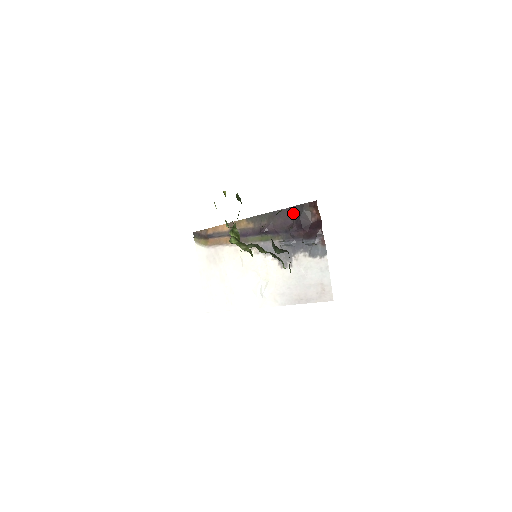
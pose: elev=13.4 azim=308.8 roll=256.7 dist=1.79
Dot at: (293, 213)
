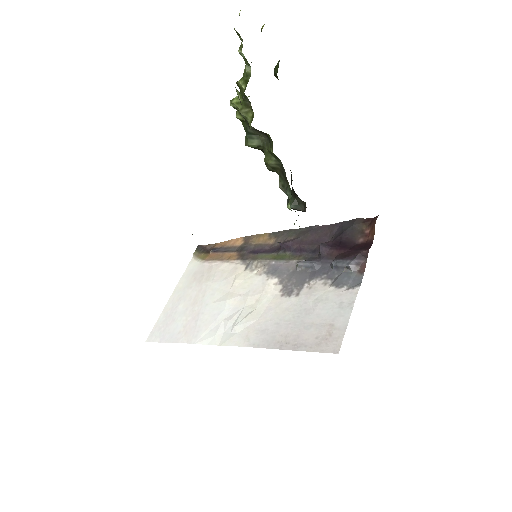
Dot at: (336, 229)
